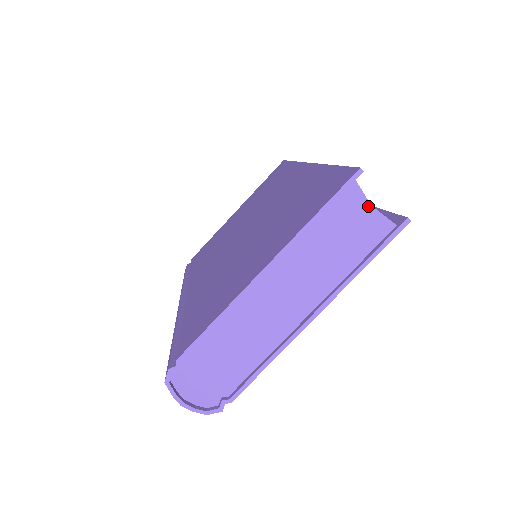
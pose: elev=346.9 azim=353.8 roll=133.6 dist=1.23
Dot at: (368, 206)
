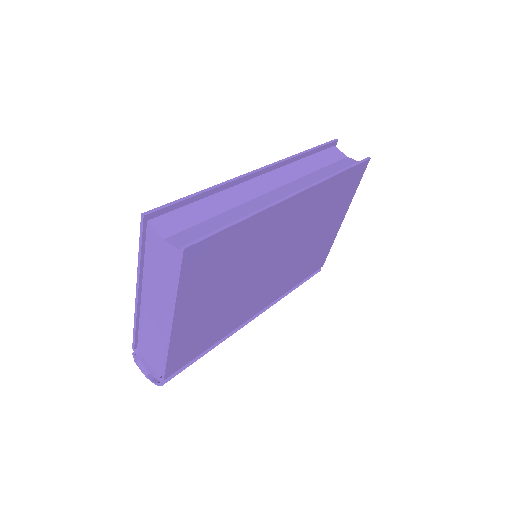
Dot at: (162, 240)
